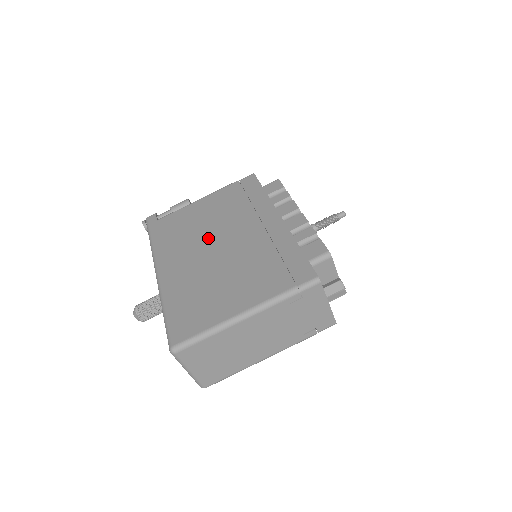
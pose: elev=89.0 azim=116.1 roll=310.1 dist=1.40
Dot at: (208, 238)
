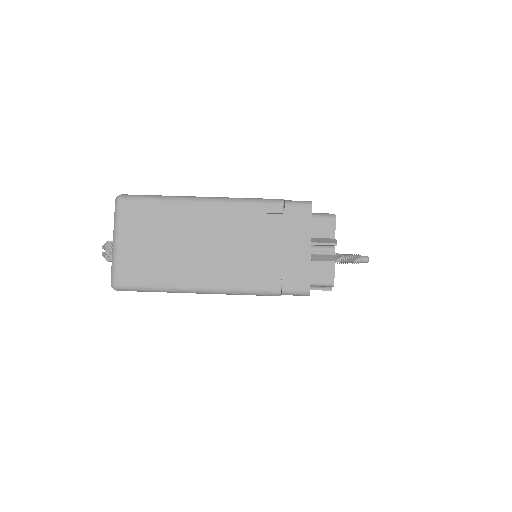
Dot at: occluded
